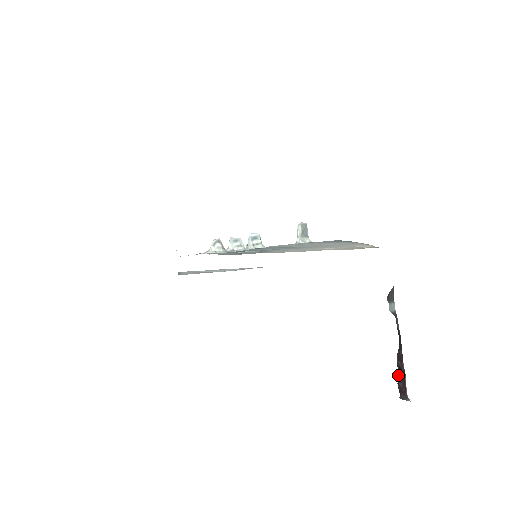
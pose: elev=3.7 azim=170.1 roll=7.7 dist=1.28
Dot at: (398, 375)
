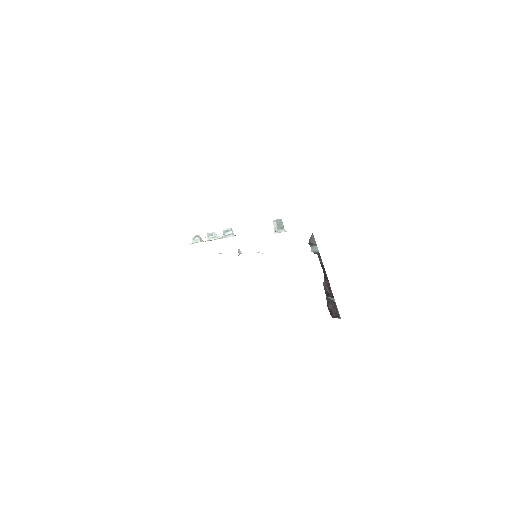
Dot at: (327, 299)
